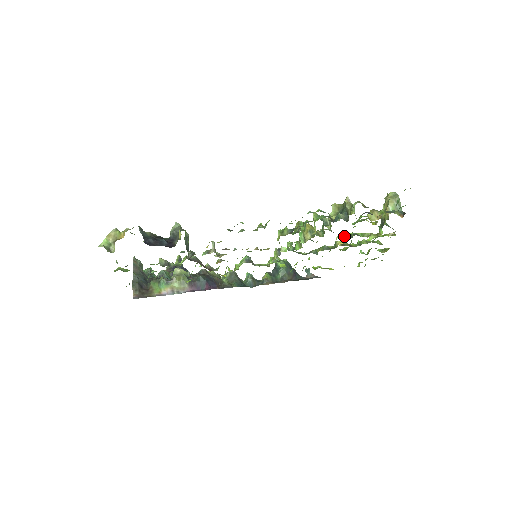
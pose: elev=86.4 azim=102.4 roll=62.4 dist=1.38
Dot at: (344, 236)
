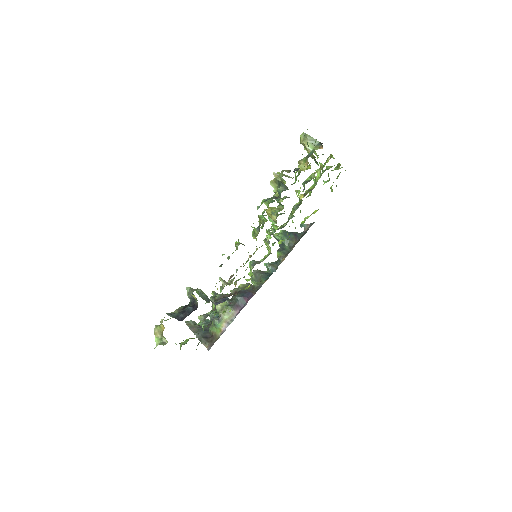
Dot at: (299, 192)
